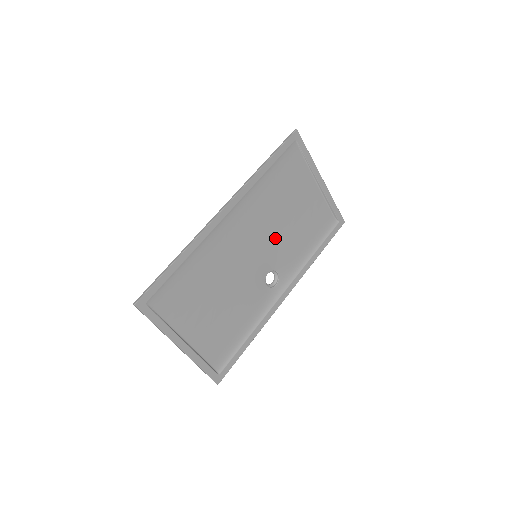
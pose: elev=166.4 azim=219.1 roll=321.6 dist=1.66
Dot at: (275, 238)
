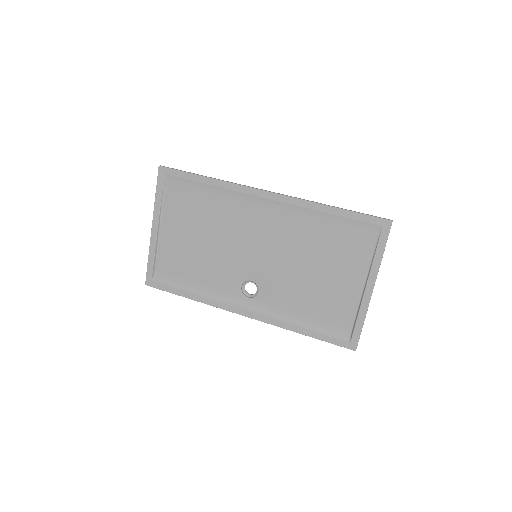
Dot at: (283, 267)
